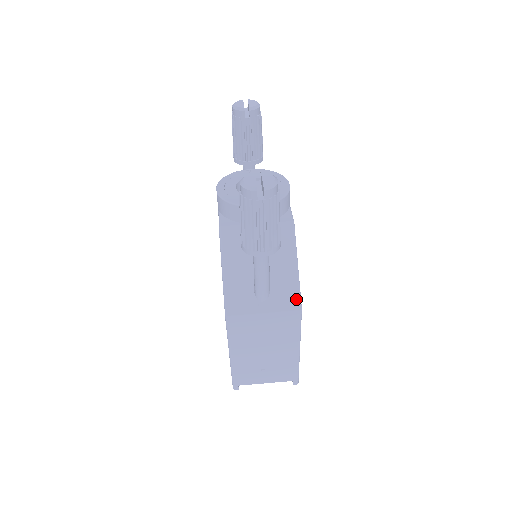
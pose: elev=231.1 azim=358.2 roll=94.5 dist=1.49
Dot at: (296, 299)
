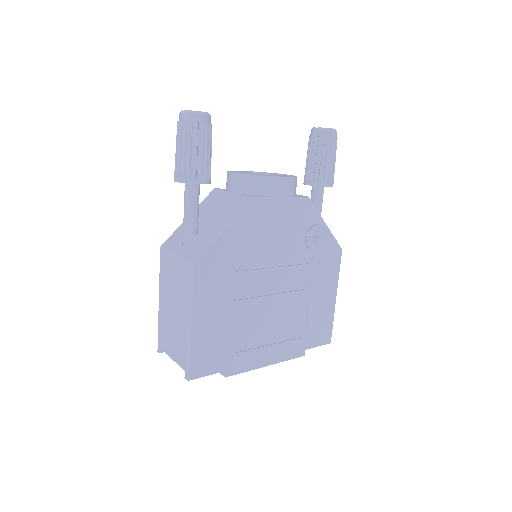
Dot at: (198, 253)
